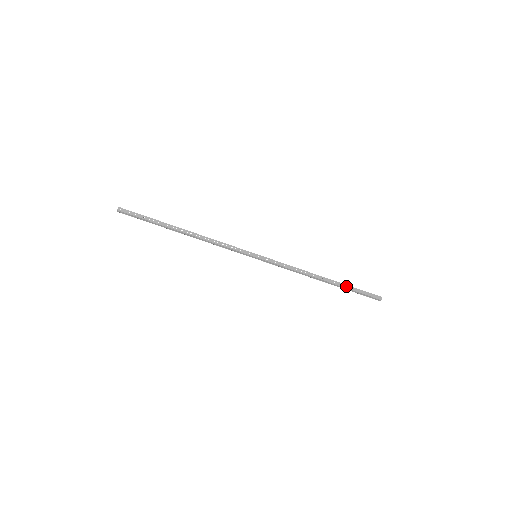
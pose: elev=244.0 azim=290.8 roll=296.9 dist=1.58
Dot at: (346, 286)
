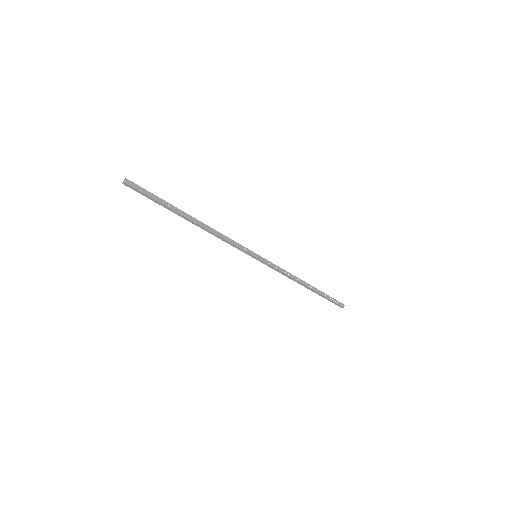
Dot at: occluded
